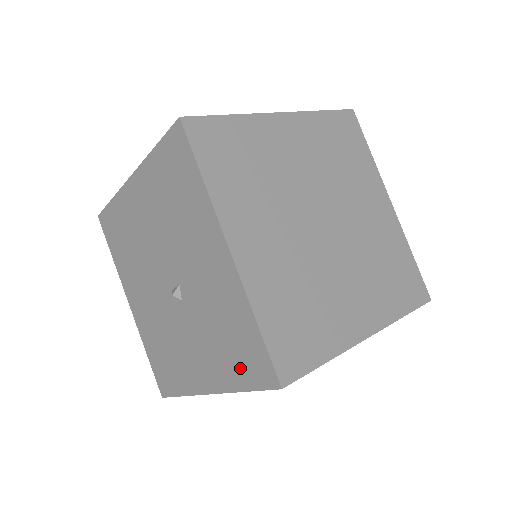
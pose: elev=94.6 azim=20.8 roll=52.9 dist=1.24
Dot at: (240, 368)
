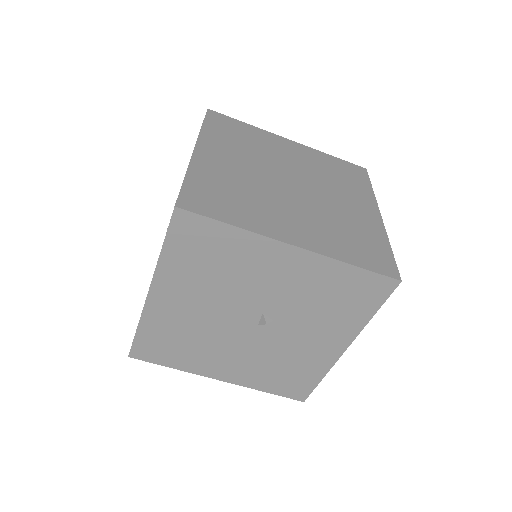
Dot at: (360, 306)
